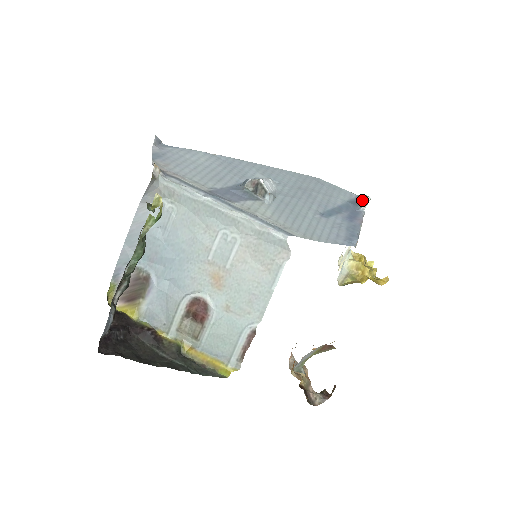
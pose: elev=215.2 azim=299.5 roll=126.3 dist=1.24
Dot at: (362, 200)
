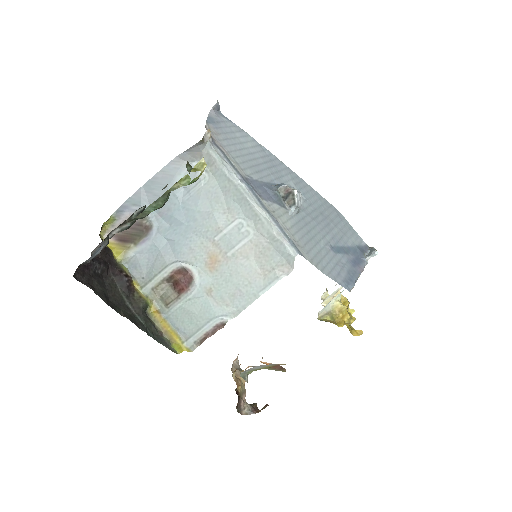
Dot at: (369, 251)
